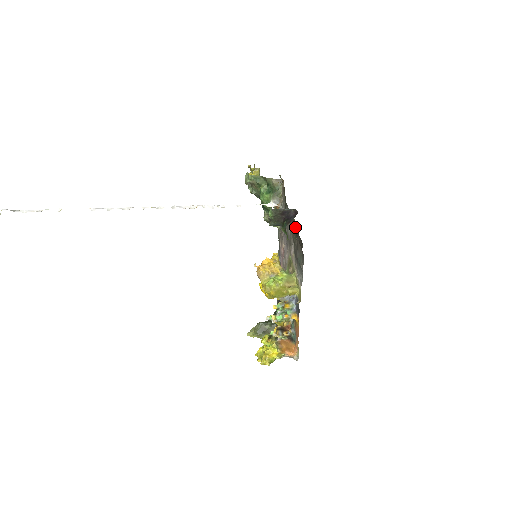
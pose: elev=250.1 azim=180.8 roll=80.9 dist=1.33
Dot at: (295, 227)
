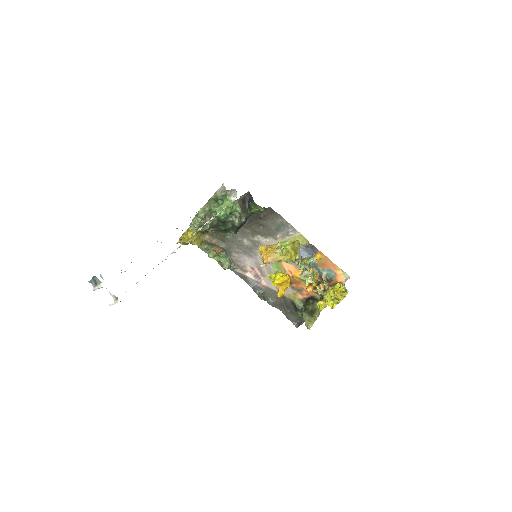
Dot at: (251, 220)
